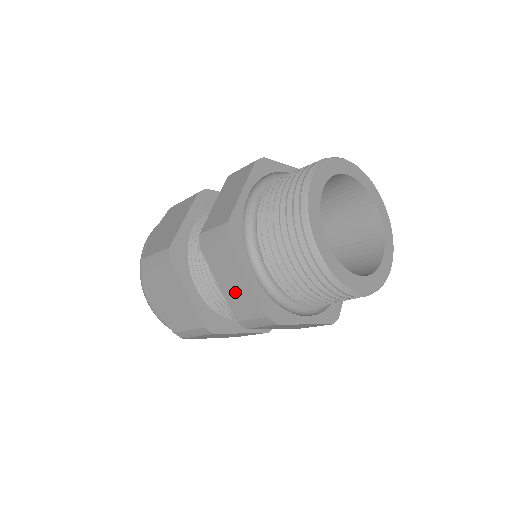
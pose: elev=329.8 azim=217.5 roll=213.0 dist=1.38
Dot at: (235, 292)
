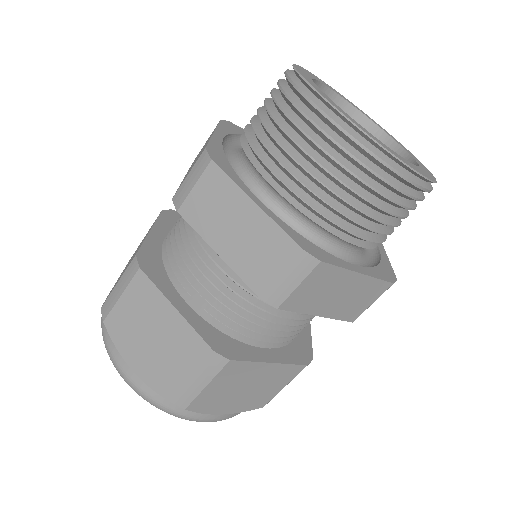
Dot at: (243, 244)
